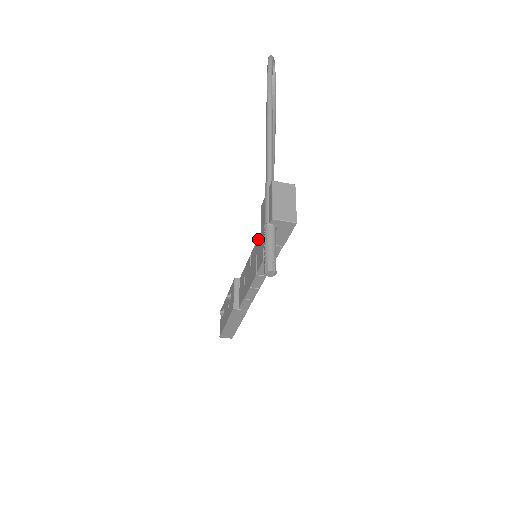
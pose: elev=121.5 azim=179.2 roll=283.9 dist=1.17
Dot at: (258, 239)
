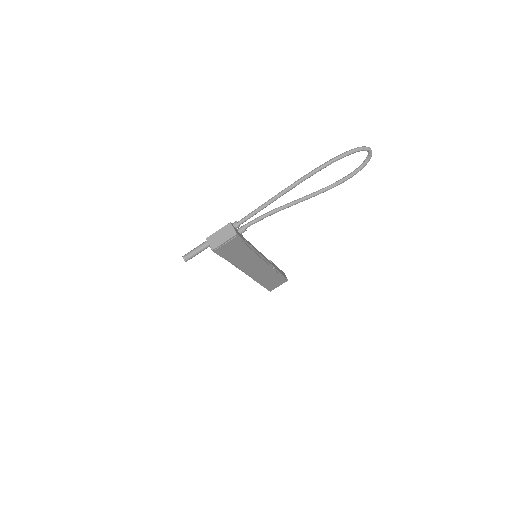
Dot at: occluded
